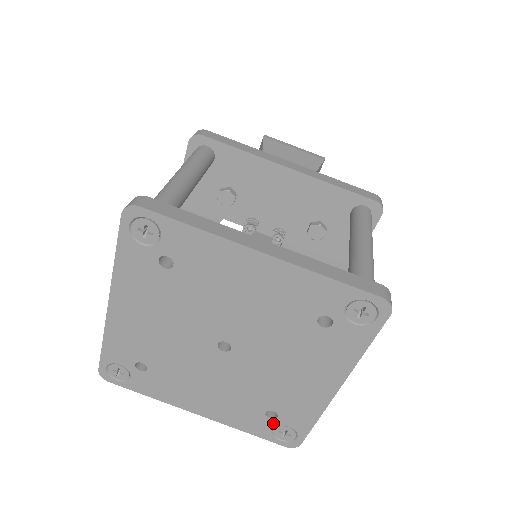
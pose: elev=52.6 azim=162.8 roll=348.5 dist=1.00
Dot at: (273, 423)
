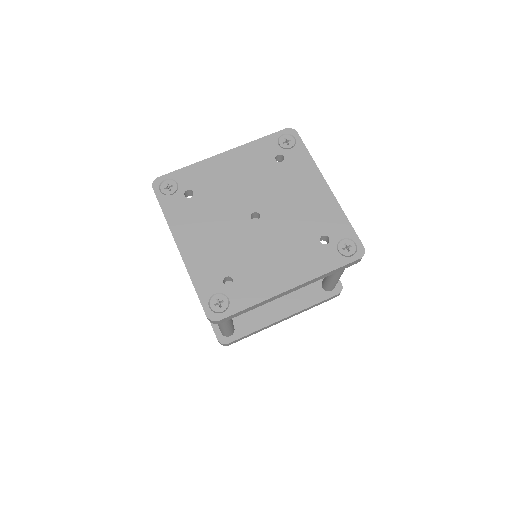
Dot at: (332, 246)
